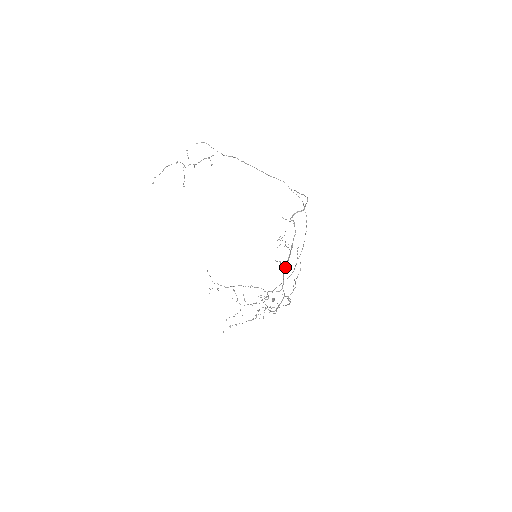
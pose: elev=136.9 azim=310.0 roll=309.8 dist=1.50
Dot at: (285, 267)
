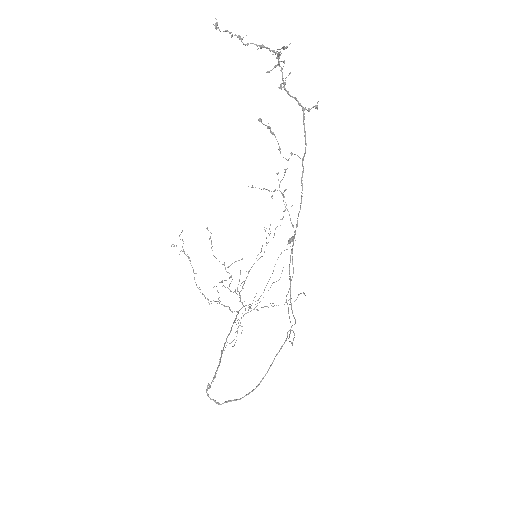
Dot at: occluded
